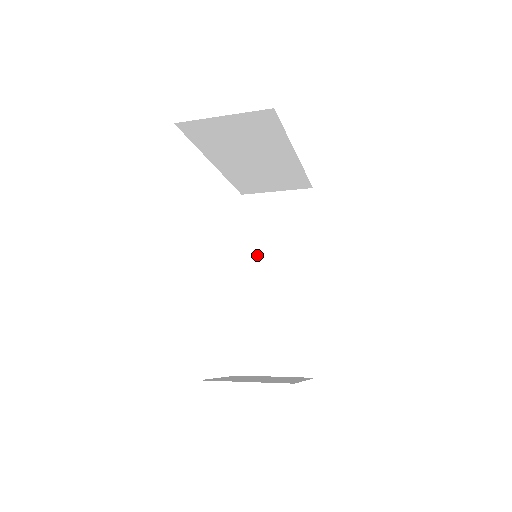
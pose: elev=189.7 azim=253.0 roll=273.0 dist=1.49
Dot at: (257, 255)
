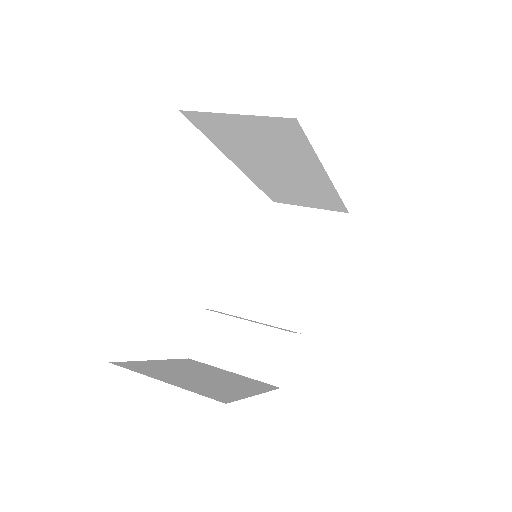
Dot at: (246, 157)
